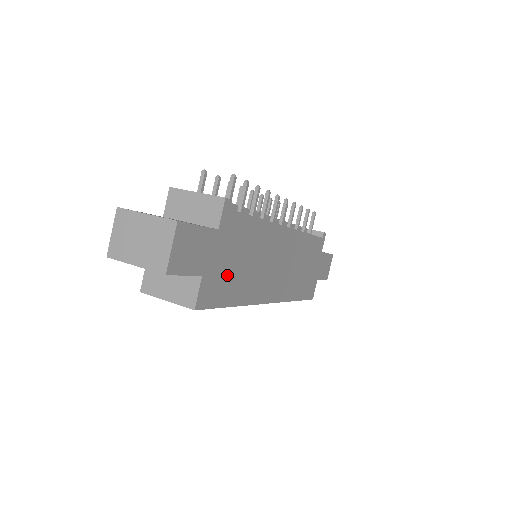
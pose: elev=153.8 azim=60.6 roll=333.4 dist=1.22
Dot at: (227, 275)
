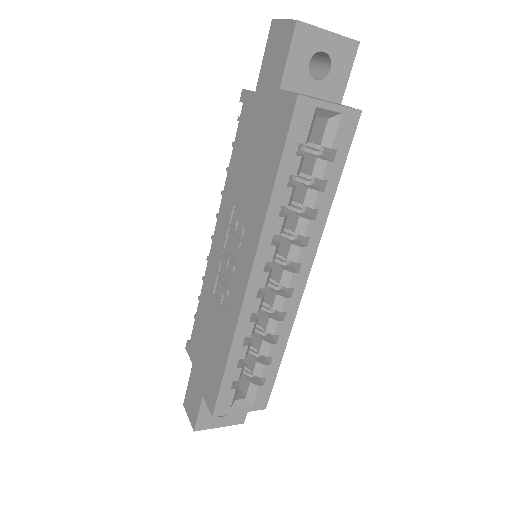
Dot at: occluded
